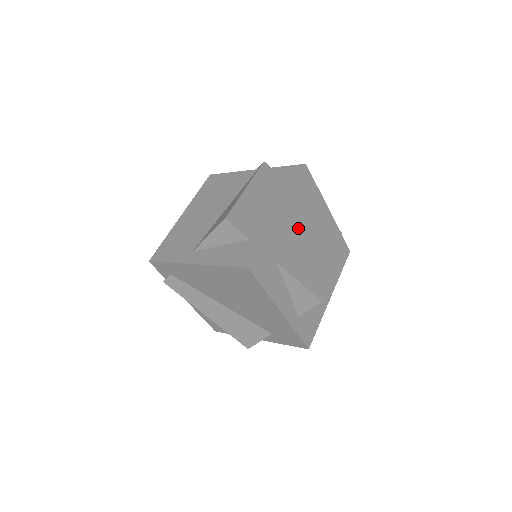
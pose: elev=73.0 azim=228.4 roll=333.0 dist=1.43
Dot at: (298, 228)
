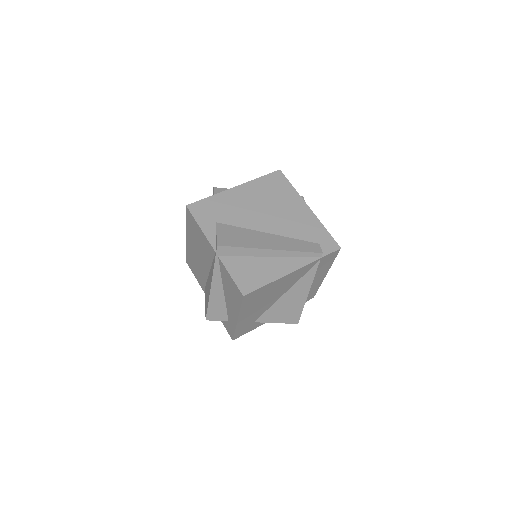
Dot at: (262, 305)
